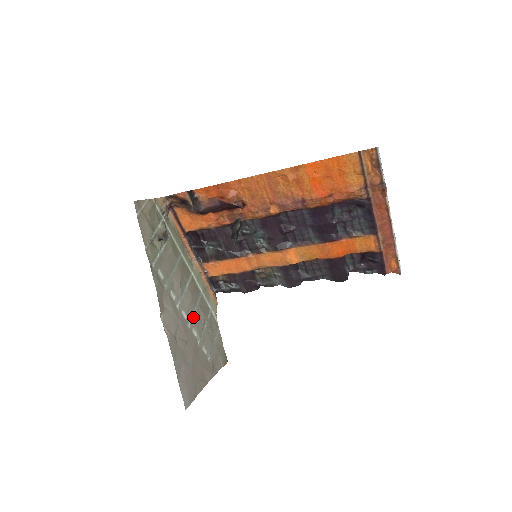
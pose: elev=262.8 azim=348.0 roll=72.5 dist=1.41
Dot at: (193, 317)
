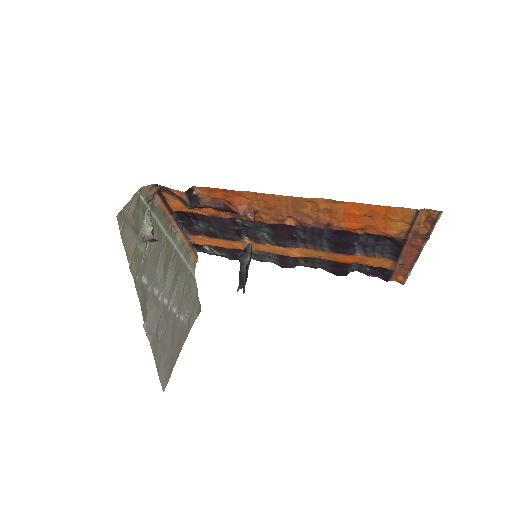
Dot at: (173, 294)
